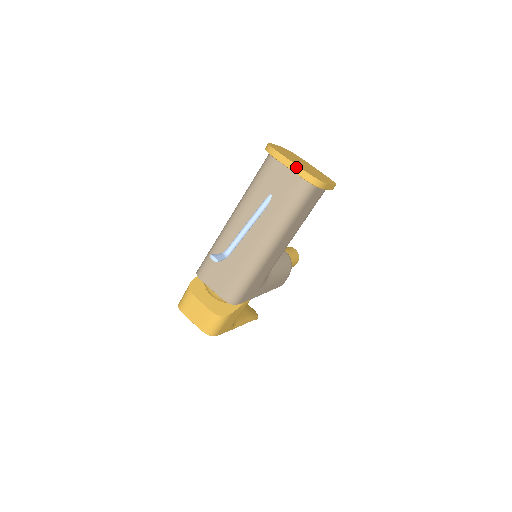
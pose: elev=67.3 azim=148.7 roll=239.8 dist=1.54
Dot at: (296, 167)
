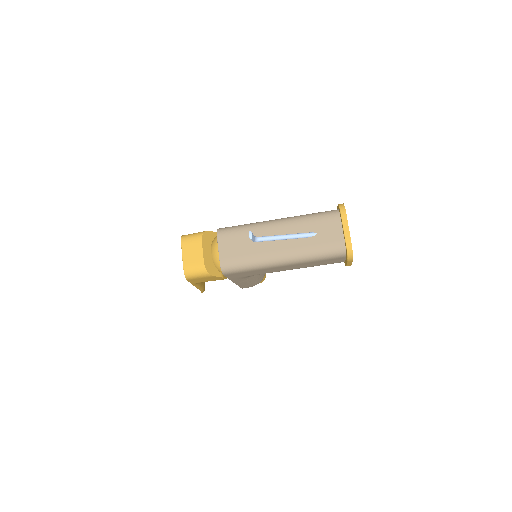
Dot at: (349, 234)
